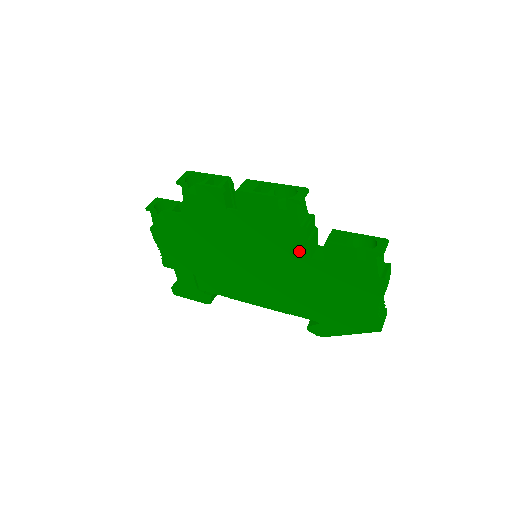
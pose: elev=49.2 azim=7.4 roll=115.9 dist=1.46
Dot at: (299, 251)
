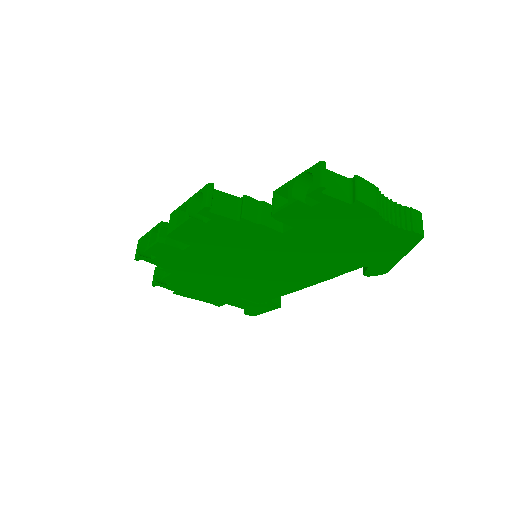
Dot at: (267, 236)
